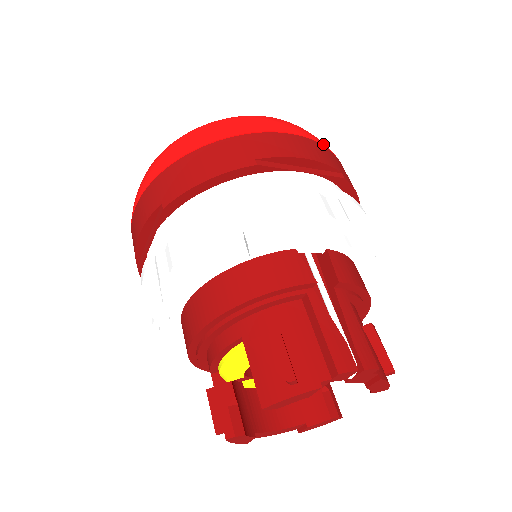
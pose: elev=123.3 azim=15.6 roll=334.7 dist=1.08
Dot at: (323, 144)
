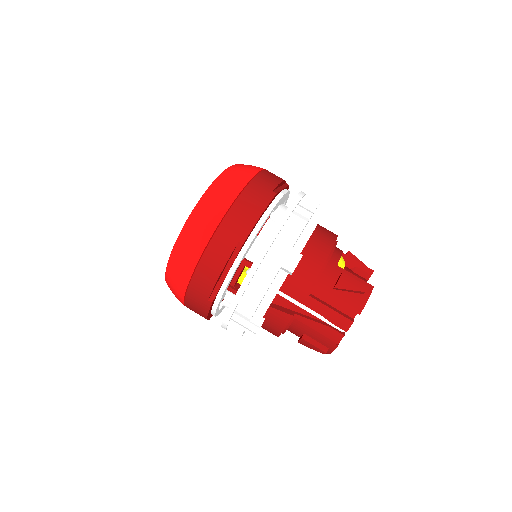
Dot at: (211, 234)
